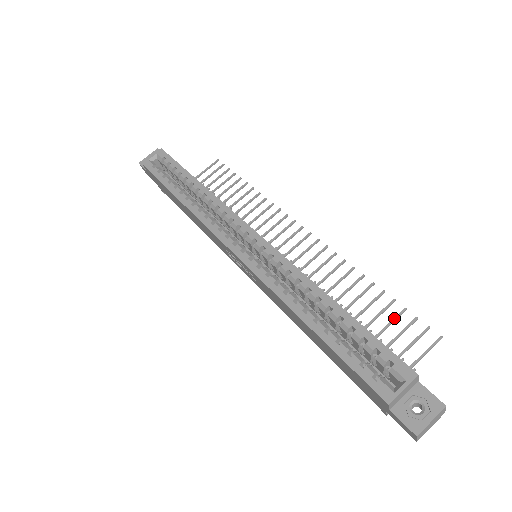
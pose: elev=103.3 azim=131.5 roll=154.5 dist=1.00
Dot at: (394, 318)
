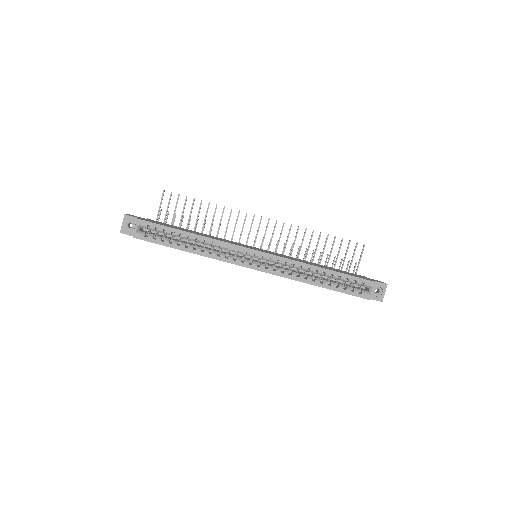
Dot at: (340, 247)
